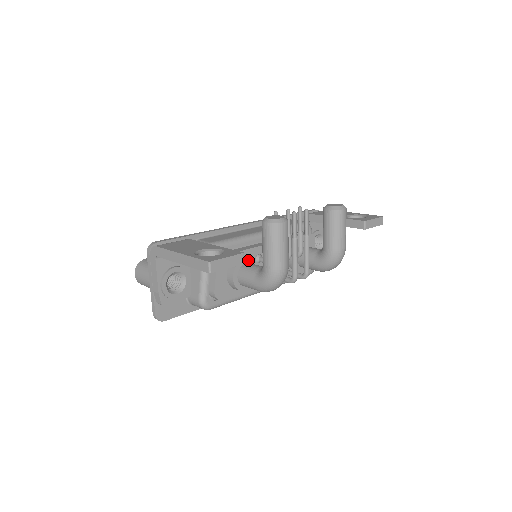
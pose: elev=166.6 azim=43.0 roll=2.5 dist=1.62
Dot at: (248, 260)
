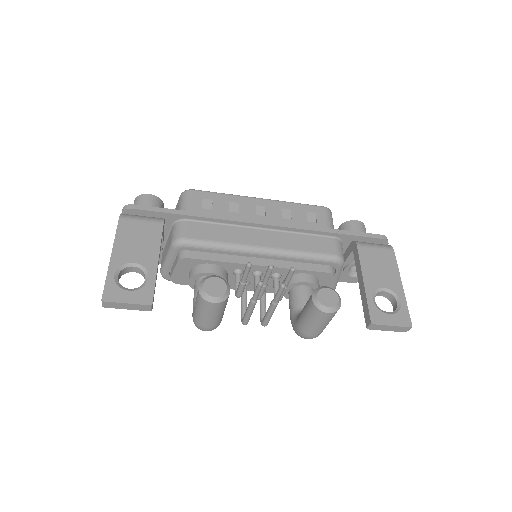
Dot at: occluded
